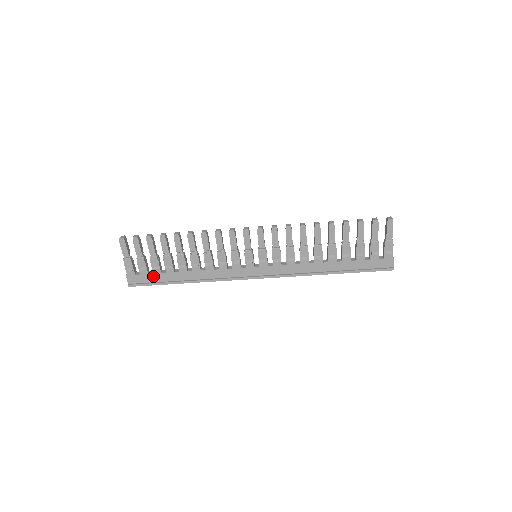
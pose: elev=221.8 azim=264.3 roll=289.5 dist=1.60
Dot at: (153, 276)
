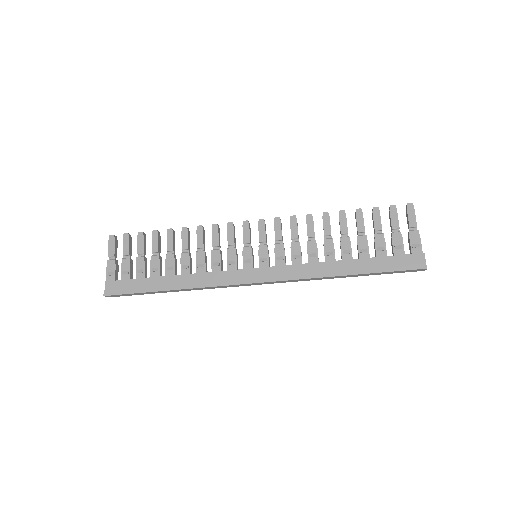
Dot at: (135, 282)
